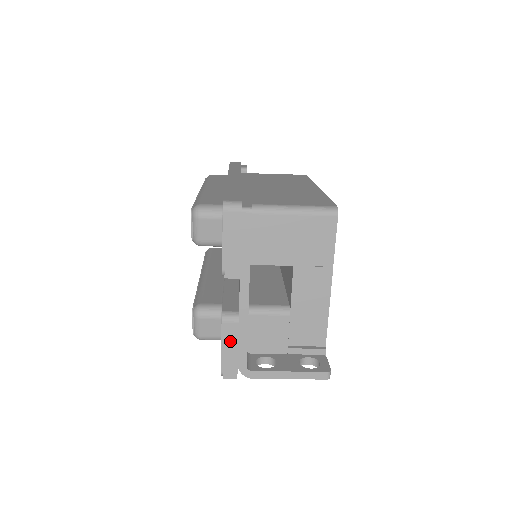
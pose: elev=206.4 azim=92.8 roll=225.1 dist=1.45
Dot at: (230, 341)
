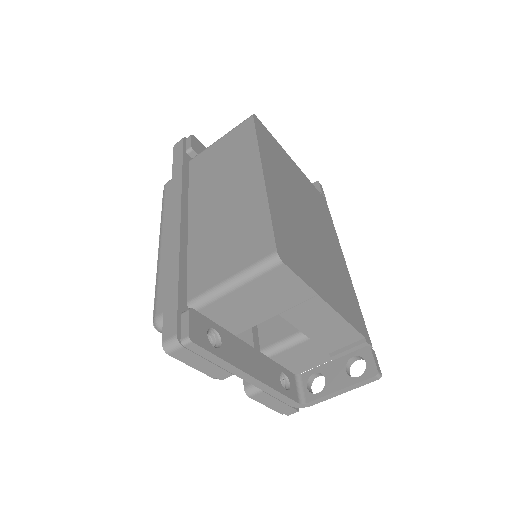
Dot at: (269, 401)
